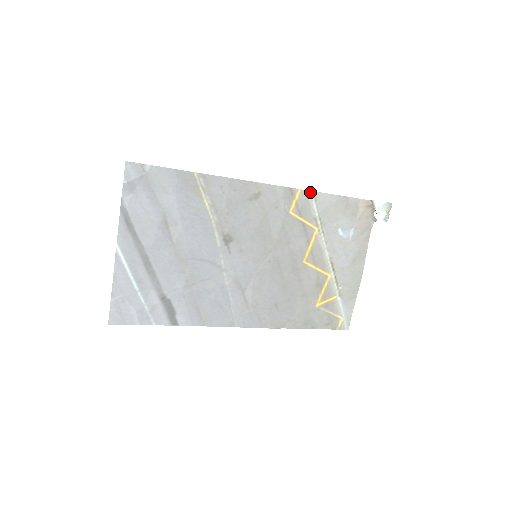
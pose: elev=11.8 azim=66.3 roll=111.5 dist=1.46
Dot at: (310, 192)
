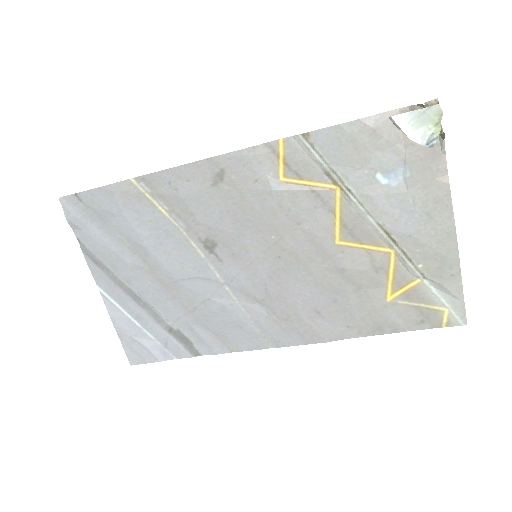
Dot at: (298, 137)
